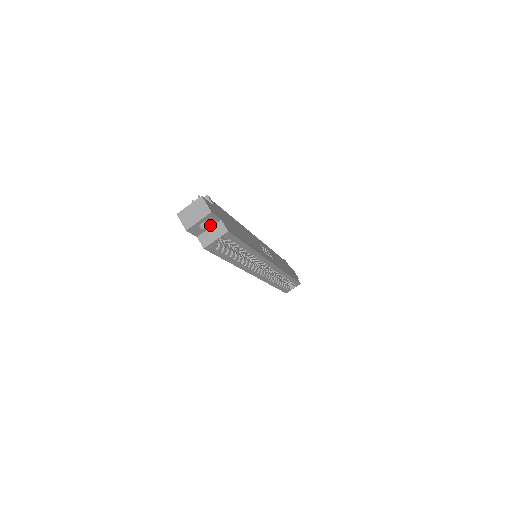
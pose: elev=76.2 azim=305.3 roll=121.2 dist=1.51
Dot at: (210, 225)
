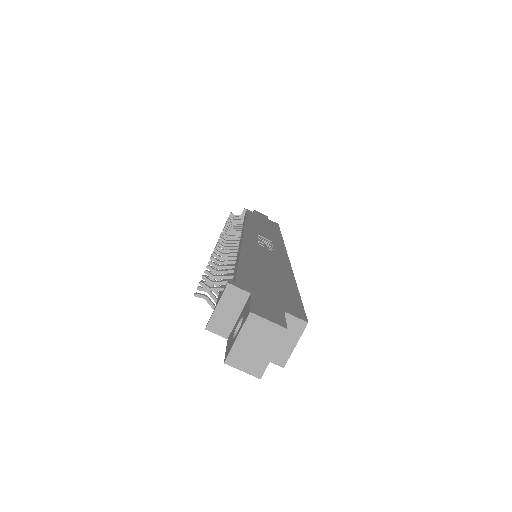
Dot at: occluded
